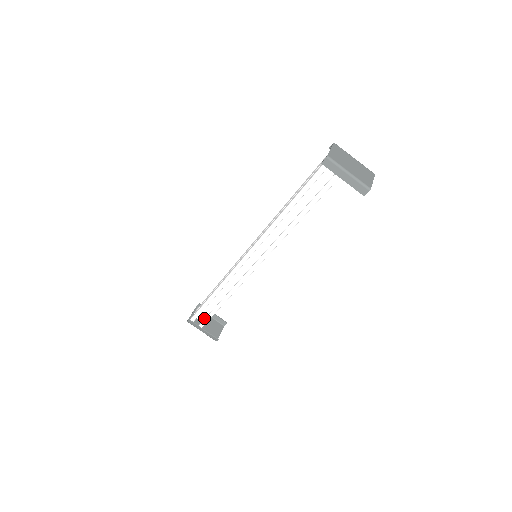
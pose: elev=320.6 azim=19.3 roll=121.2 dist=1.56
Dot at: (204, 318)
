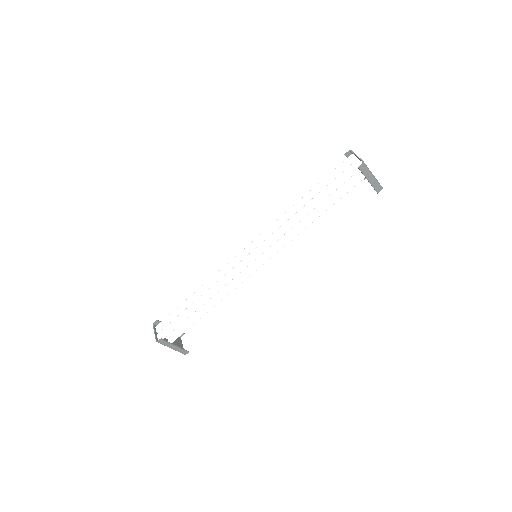
Dot at: (170, 334)
